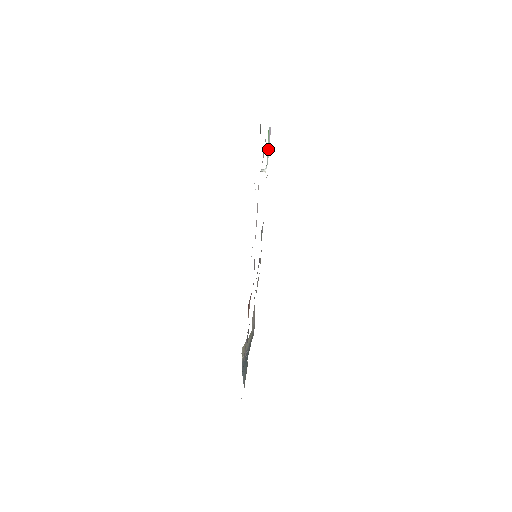
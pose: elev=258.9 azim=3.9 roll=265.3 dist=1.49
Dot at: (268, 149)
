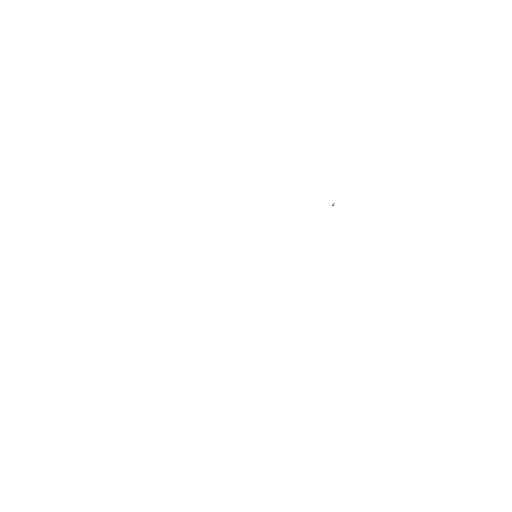
Dot at: occluded
